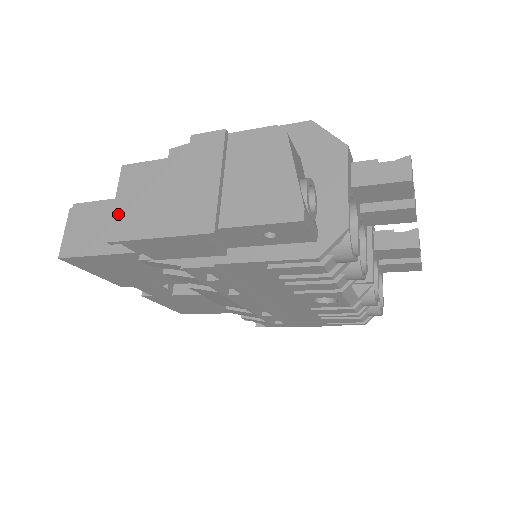
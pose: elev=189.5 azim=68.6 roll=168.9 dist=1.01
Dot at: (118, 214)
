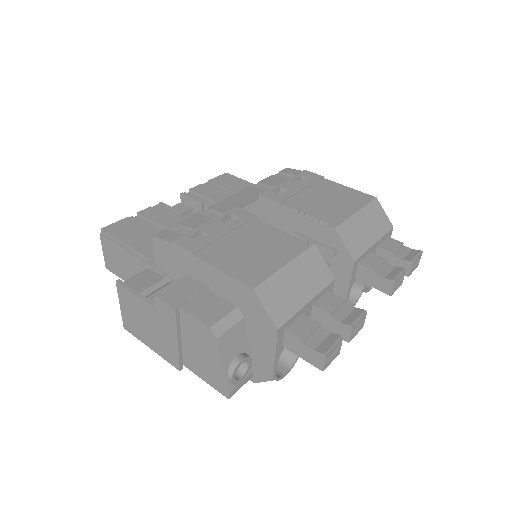
Dot at: (124, 316)
